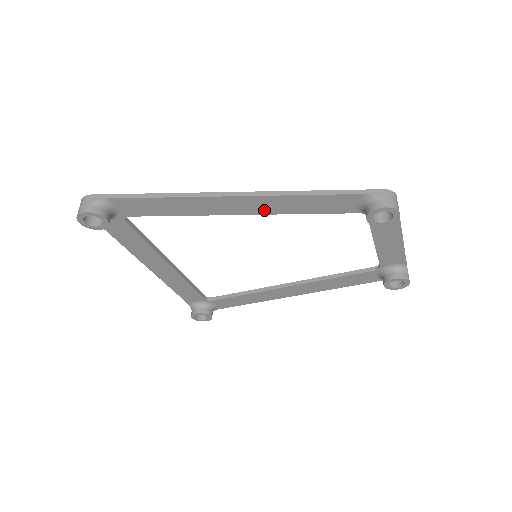
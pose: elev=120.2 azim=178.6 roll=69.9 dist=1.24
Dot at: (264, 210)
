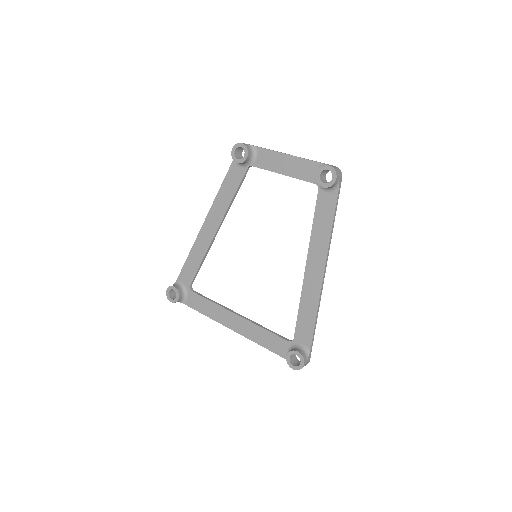
Dot at: (219, 217)
